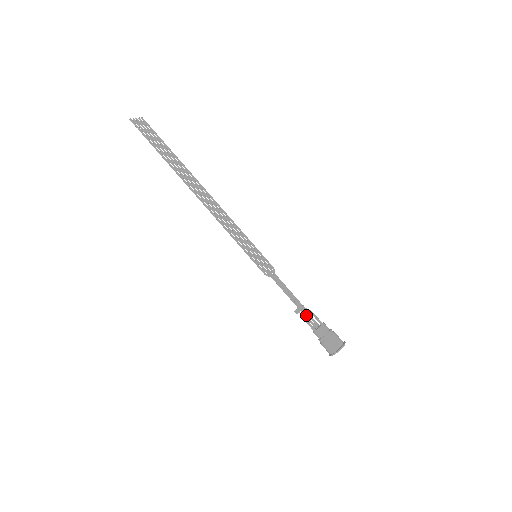
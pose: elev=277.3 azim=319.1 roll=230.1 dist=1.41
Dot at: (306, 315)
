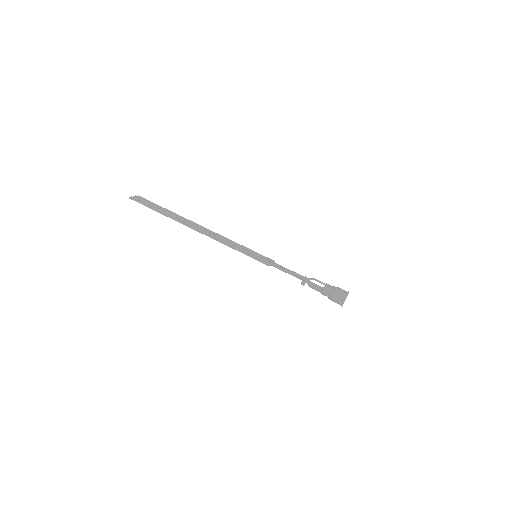
Dot at: (311, 283)
